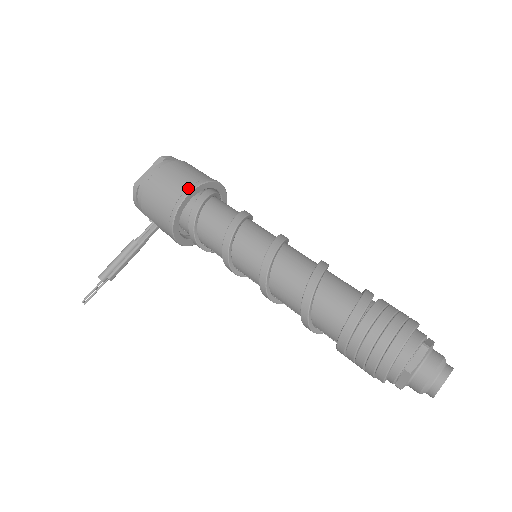
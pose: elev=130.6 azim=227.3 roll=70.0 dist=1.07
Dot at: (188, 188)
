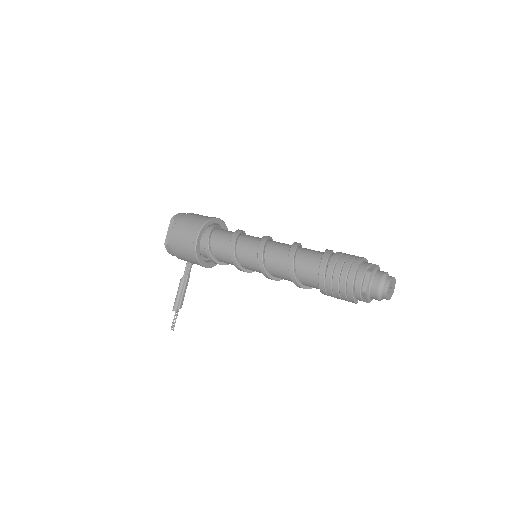
Dot at: (195, 234)
